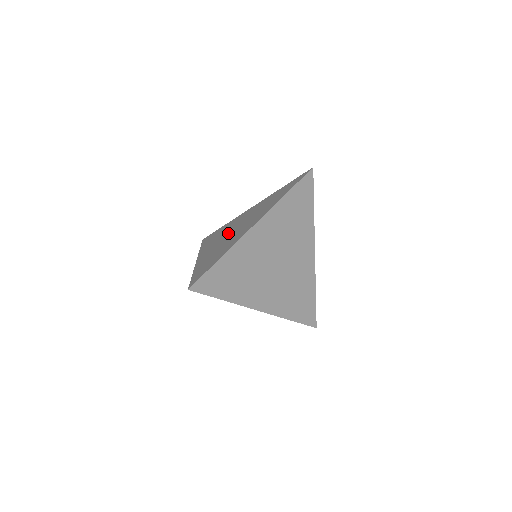
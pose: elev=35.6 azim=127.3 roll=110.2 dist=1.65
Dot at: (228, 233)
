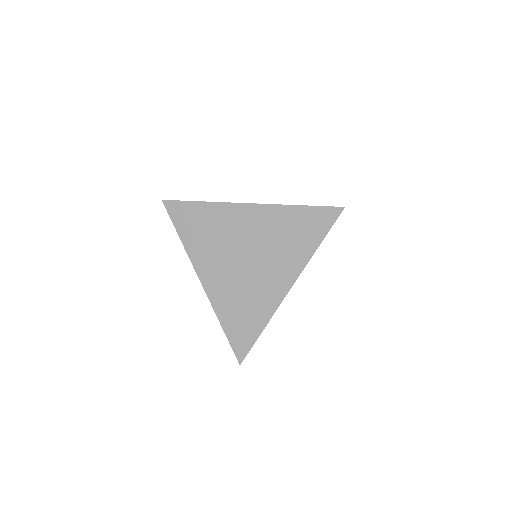
Dot at: (235, 257)
